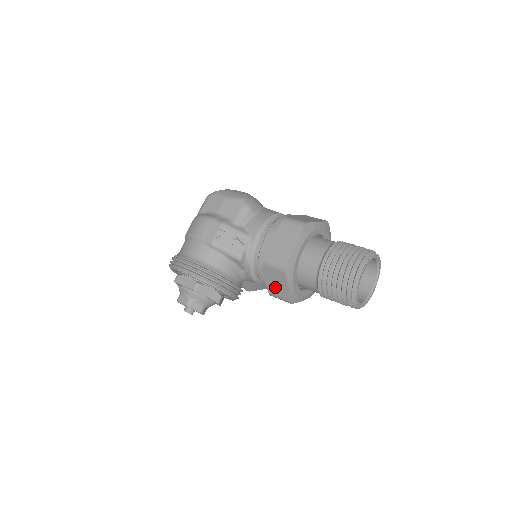
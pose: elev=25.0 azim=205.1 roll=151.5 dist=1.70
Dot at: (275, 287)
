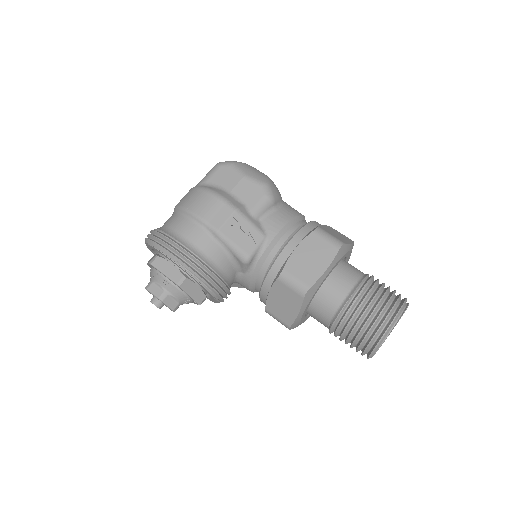
Dot at: (279, 307)
